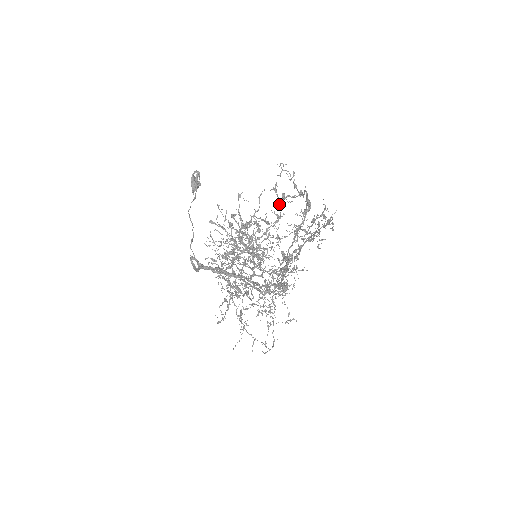
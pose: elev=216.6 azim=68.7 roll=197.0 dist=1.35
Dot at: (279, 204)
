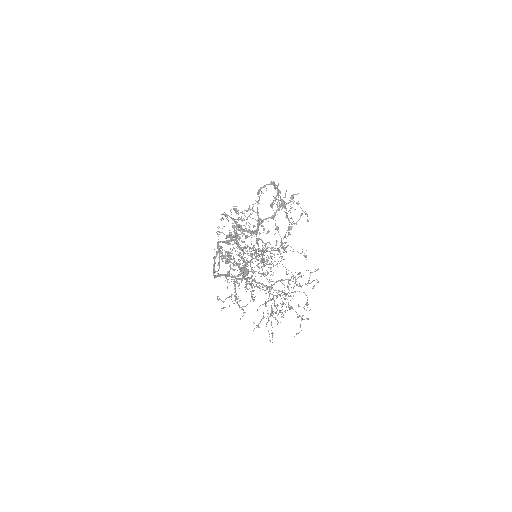
Dot at: occluded
